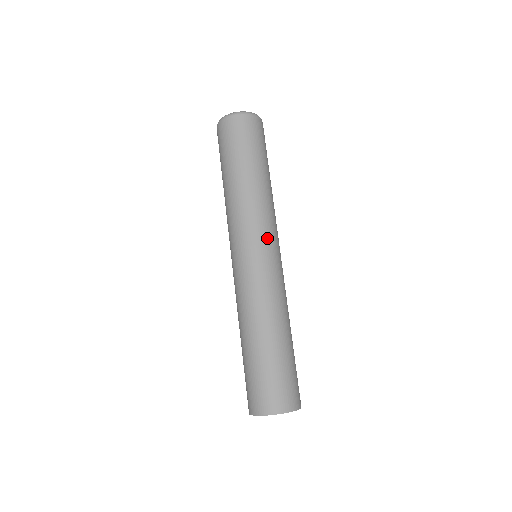
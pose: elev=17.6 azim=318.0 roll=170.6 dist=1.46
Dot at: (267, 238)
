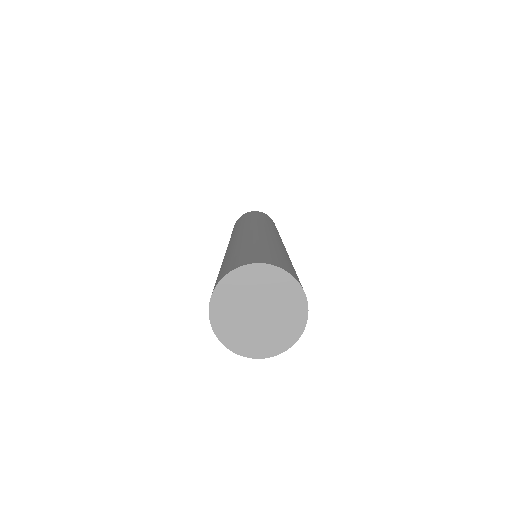
Dot at: occluded
